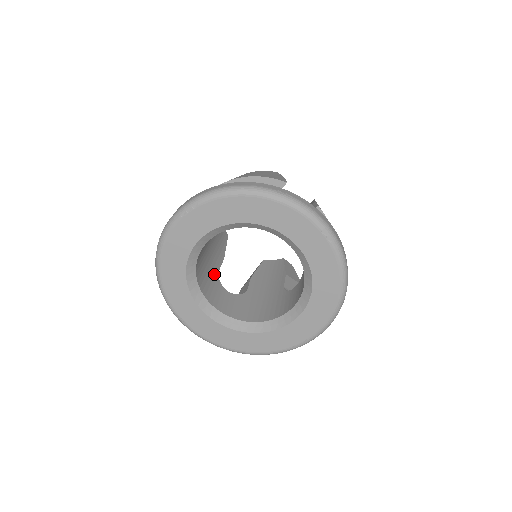
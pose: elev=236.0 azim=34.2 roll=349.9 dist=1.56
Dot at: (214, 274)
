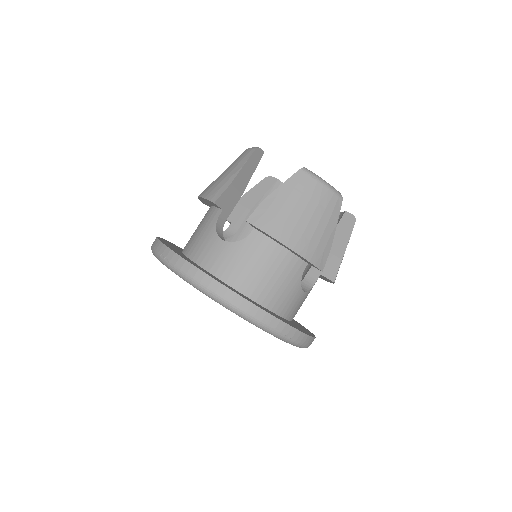
Dot at: occluded
